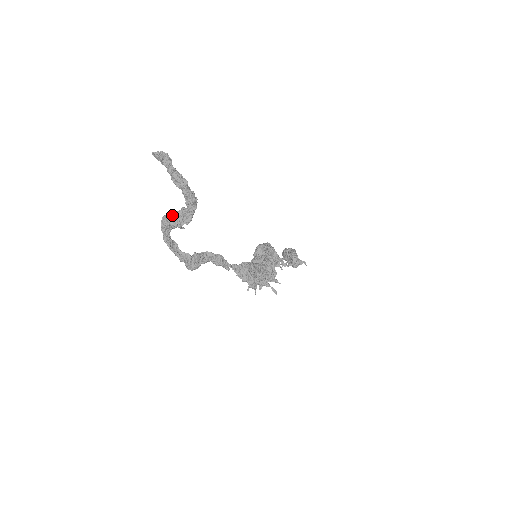
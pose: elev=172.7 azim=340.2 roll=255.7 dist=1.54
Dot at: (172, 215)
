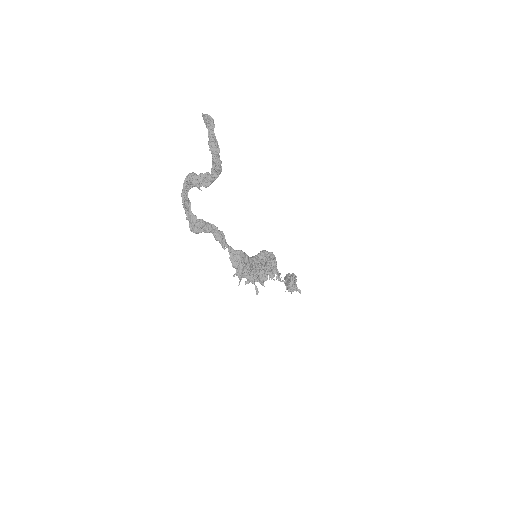
Dot at: (196, 174)
